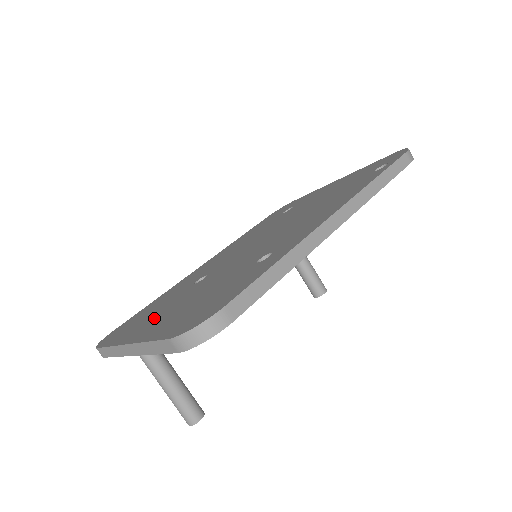
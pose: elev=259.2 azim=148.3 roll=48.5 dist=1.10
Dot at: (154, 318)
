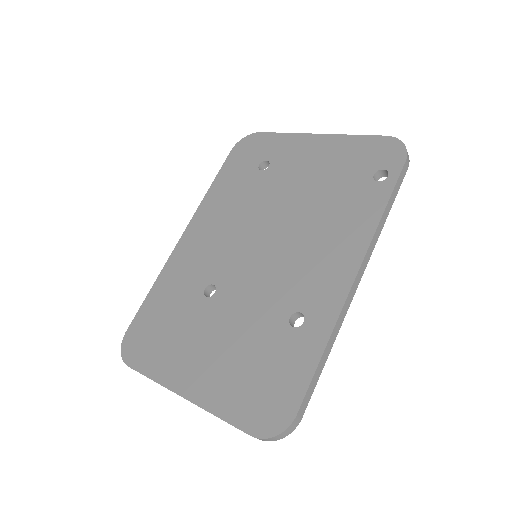
Dot at: (189, 355)
